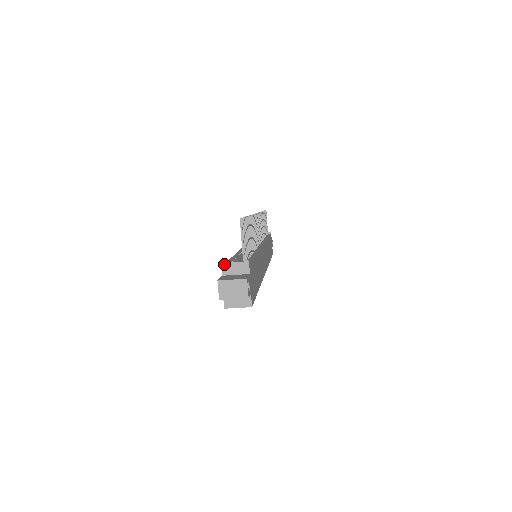
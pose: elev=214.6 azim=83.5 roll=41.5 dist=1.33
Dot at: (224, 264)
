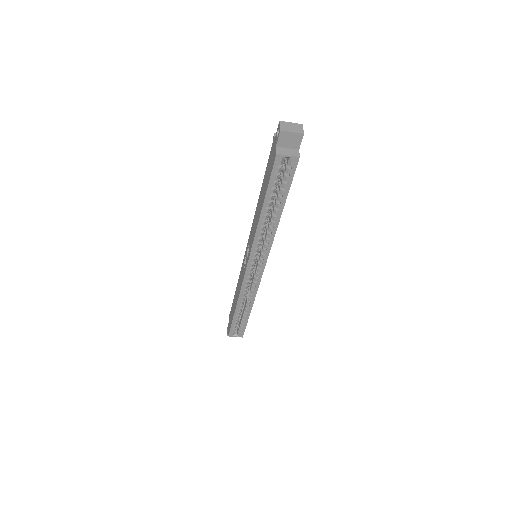
Dot at: occluded
